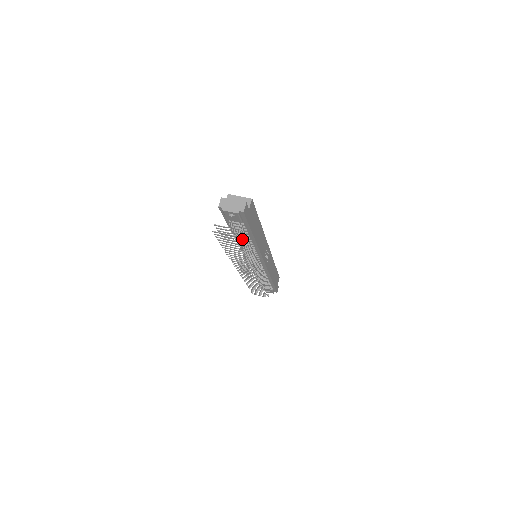
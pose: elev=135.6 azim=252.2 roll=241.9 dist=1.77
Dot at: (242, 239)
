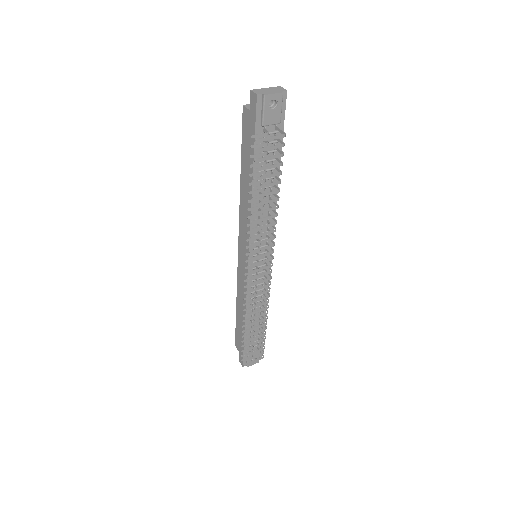
Dot at: (279, 160)
